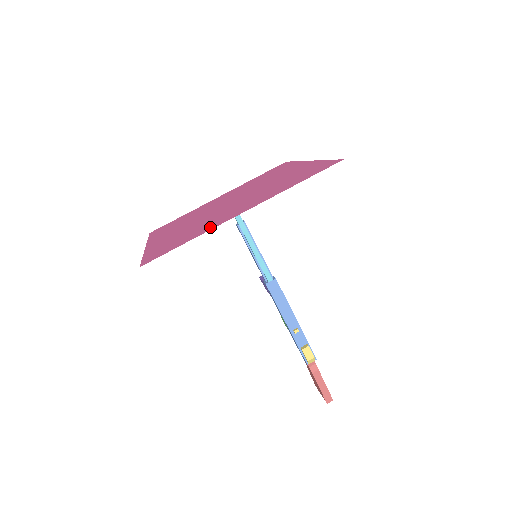
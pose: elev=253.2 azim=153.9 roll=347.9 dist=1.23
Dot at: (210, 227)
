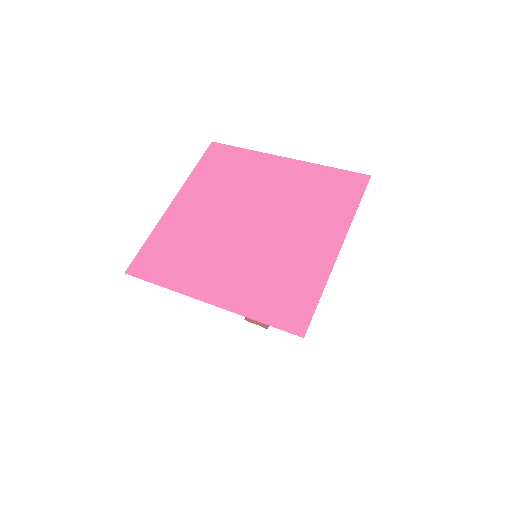
Dot at: (319, 271)
